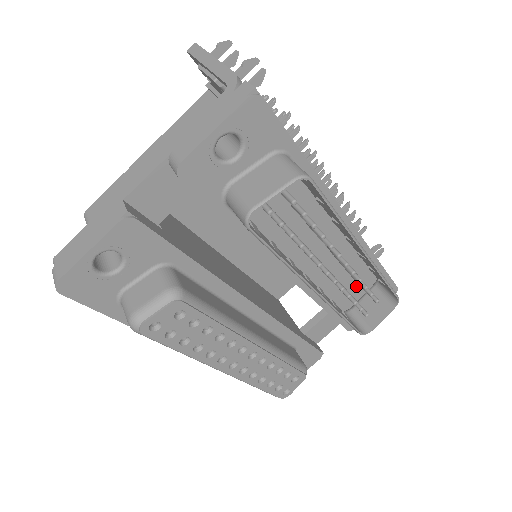
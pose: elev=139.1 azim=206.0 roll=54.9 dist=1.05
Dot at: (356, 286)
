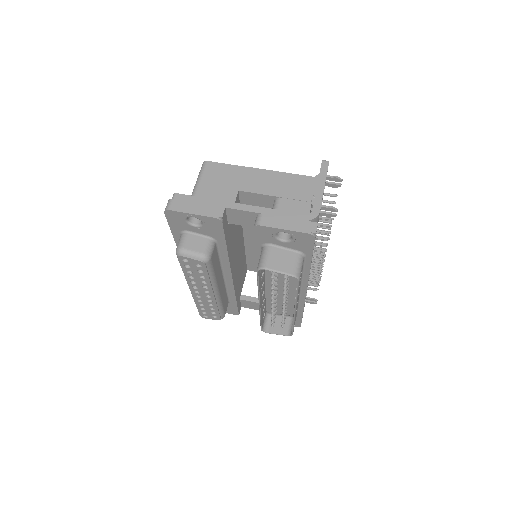
Dot at: occluded
